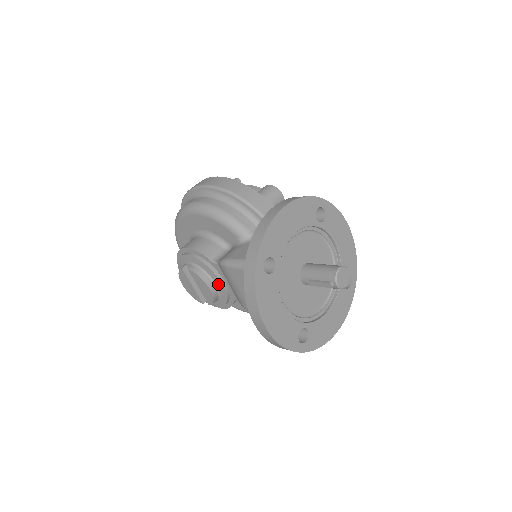
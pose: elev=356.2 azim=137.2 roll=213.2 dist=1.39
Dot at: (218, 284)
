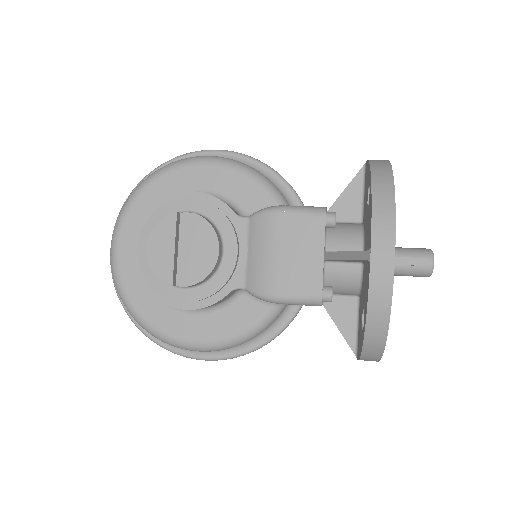
Dot at: (229, 250)
